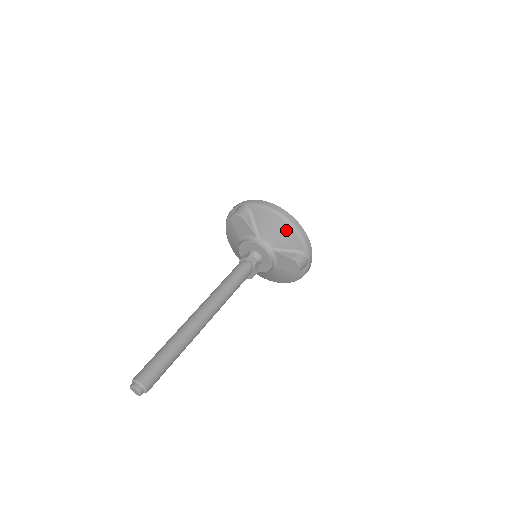
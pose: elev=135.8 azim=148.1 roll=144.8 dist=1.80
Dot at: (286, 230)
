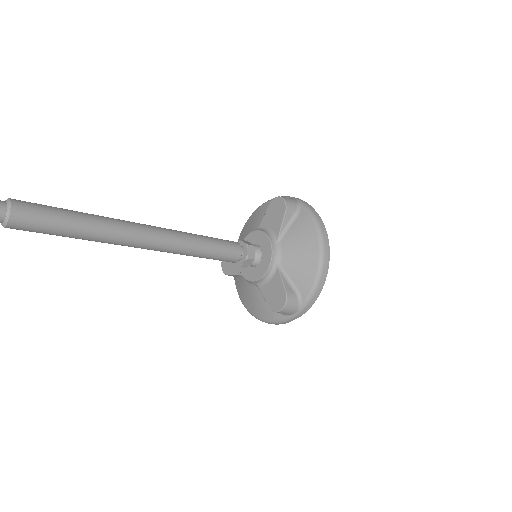
Dot at: (258, 212)
